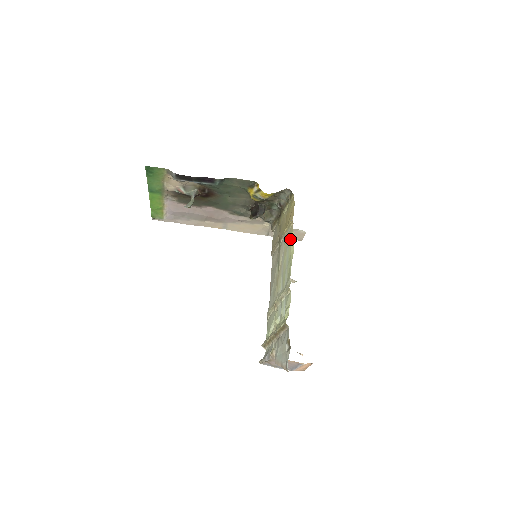
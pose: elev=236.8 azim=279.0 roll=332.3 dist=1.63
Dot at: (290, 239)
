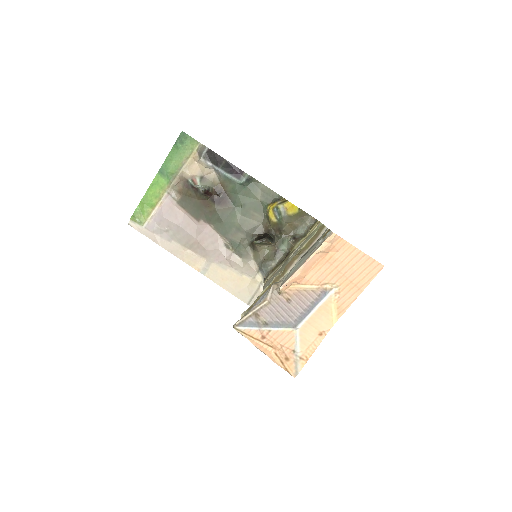
Dot at: (315, 229)
